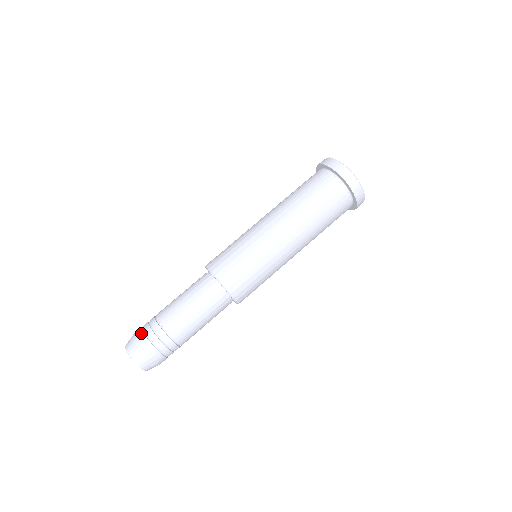
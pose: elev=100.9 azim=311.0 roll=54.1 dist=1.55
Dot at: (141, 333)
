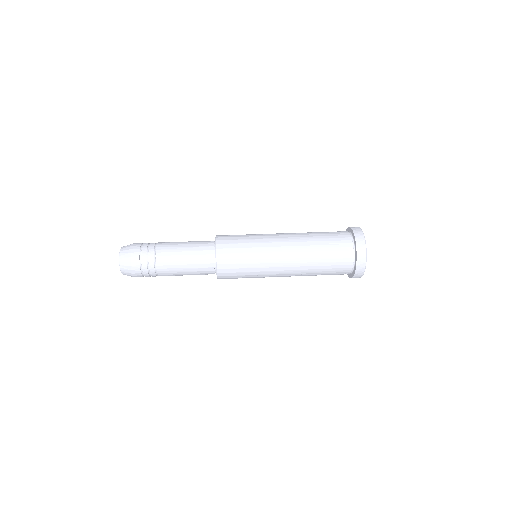
Dot at: (140, 243)
